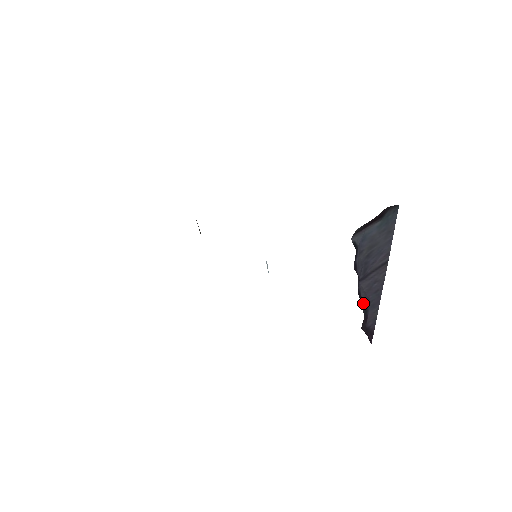
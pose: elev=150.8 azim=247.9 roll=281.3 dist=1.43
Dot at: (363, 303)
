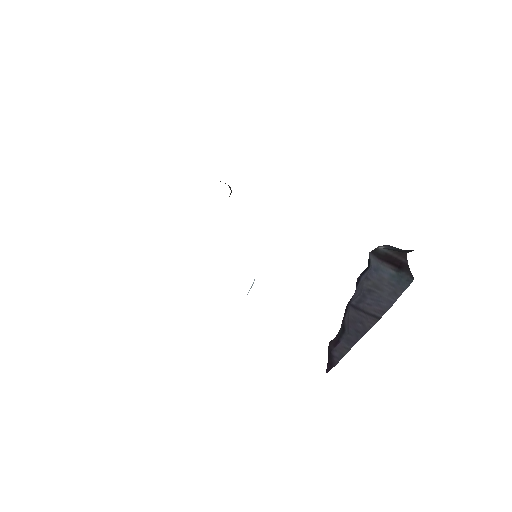
Dot at: (343, 324)
